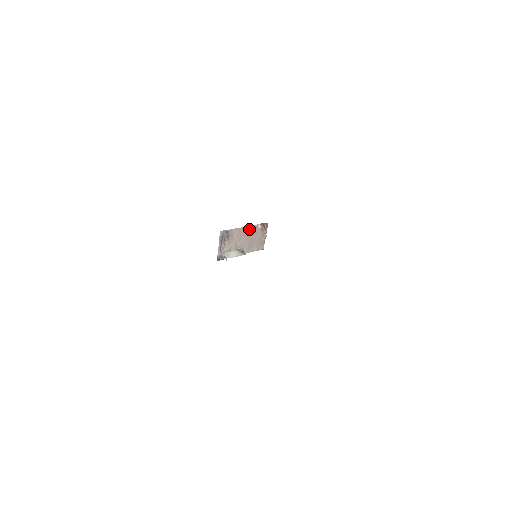
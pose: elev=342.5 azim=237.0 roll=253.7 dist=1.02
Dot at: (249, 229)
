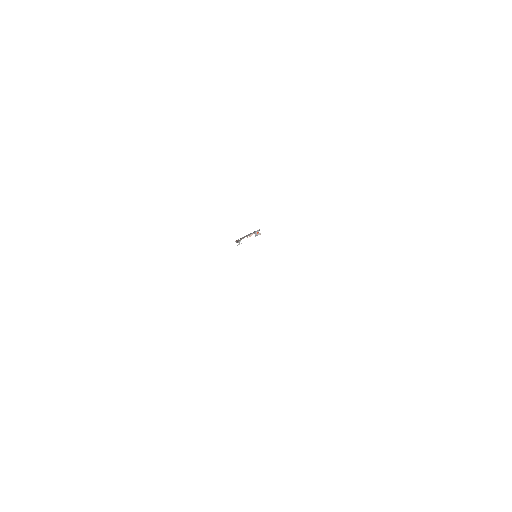
Dot at: occluded
